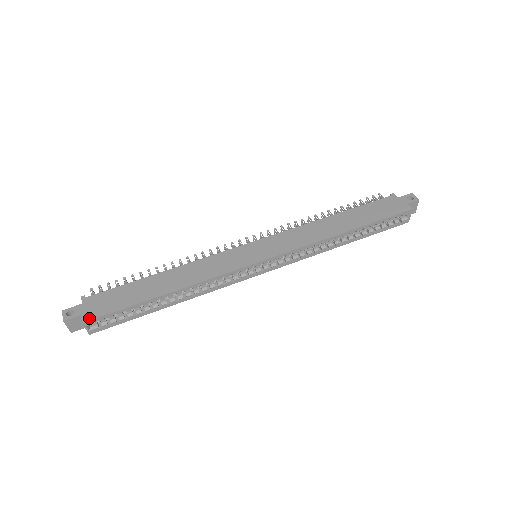
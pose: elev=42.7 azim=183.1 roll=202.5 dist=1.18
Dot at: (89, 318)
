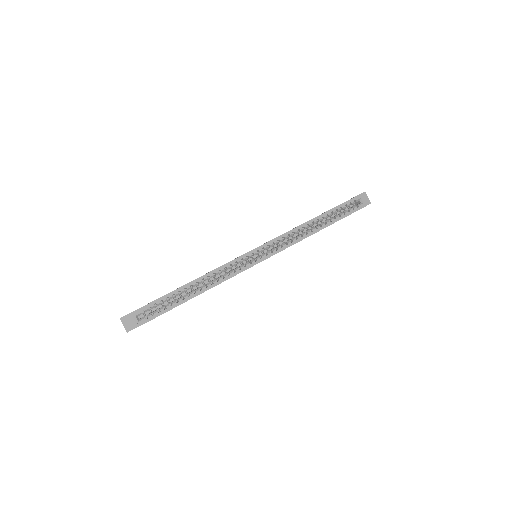
Dot at: (137, 309)
